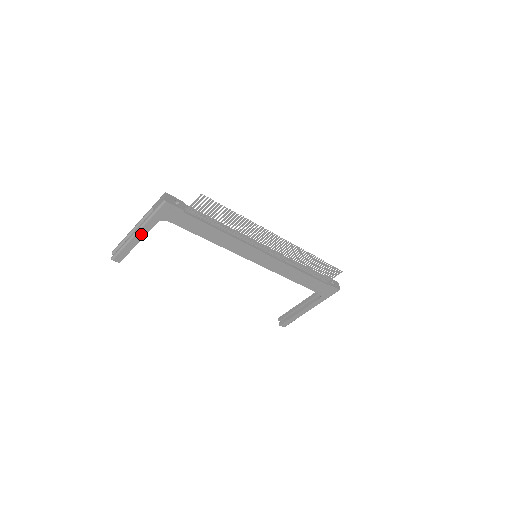
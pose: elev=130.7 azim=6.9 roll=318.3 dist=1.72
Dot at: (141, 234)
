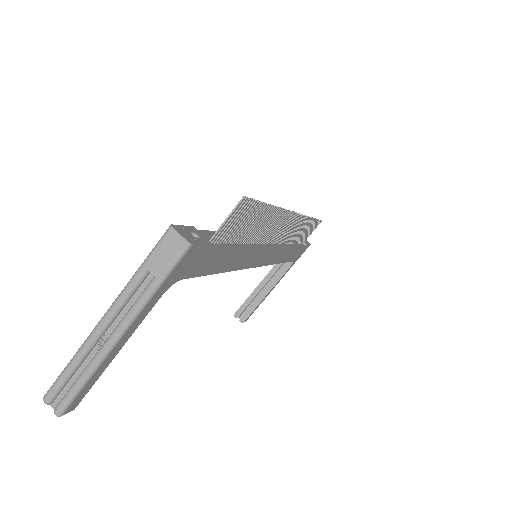
Dot at: (128, 333)
